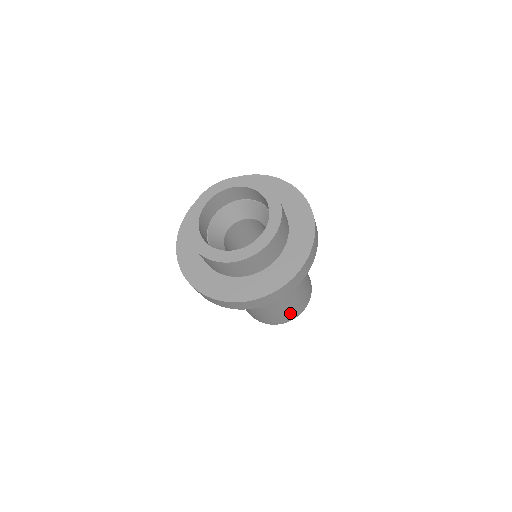
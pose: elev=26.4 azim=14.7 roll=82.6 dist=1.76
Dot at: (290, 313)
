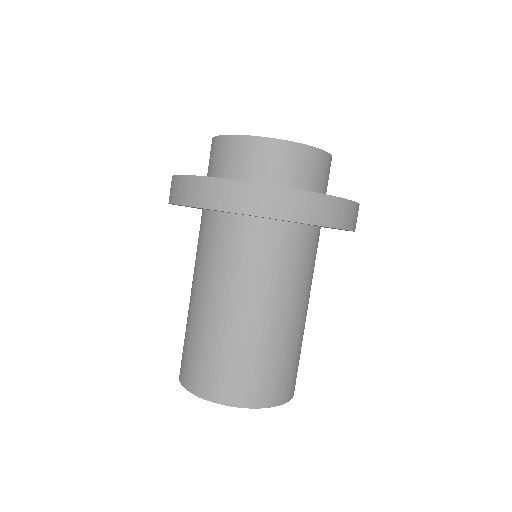
Dot at: (283, 376)
